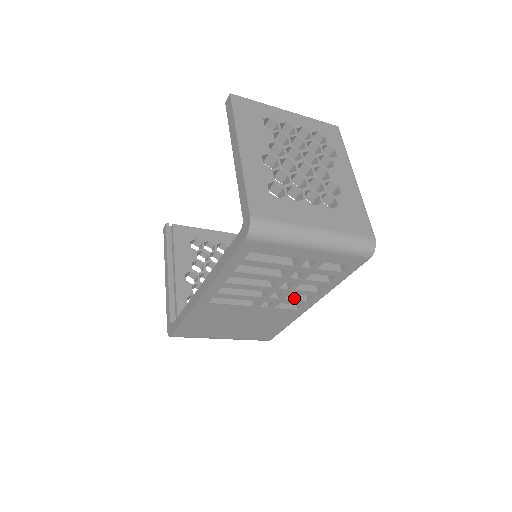
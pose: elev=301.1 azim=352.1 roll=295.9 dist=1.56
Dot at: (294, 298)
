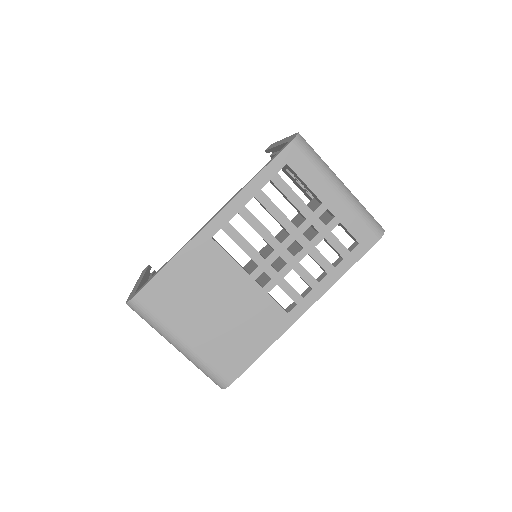
Dot at: occluded
